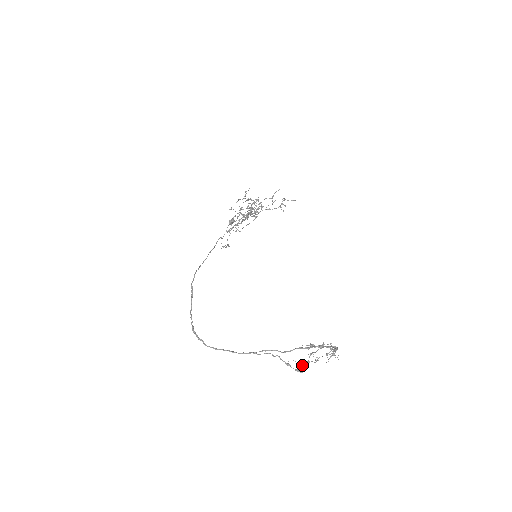
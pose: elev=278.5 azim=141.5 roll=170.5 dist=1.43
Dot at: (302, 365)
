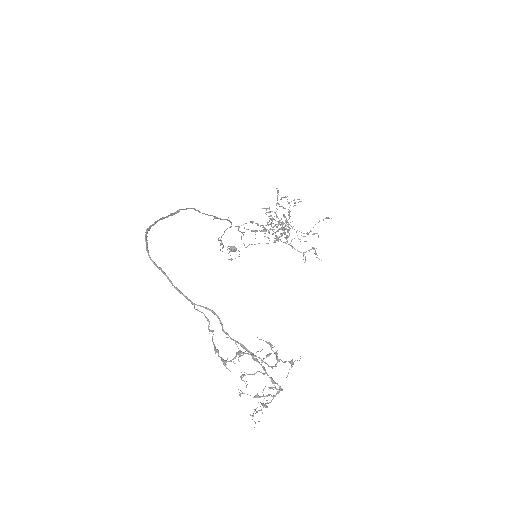
Dot at: (238, 357)
